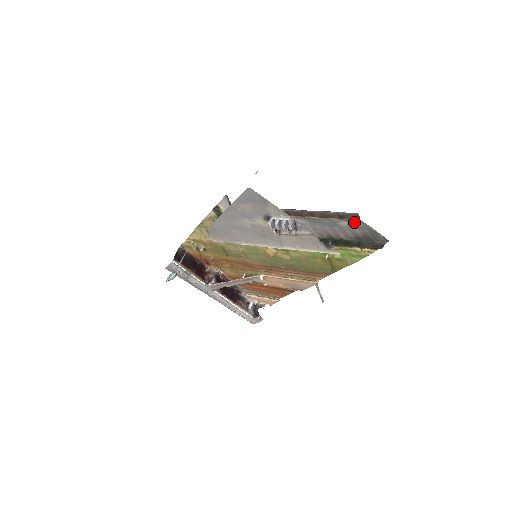
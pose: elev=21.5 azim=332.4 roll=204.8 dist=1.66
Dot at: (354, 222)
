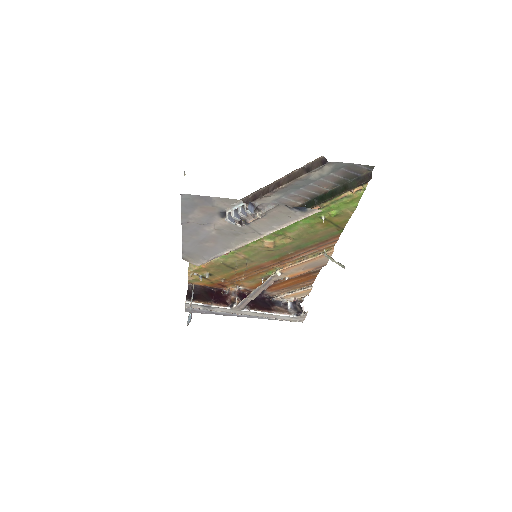
Dot at: (324, 168)
